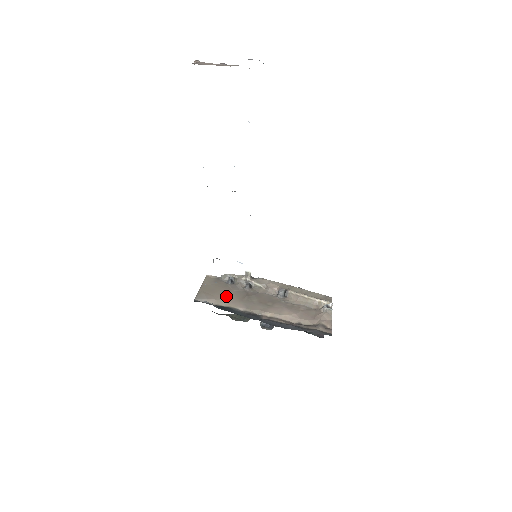
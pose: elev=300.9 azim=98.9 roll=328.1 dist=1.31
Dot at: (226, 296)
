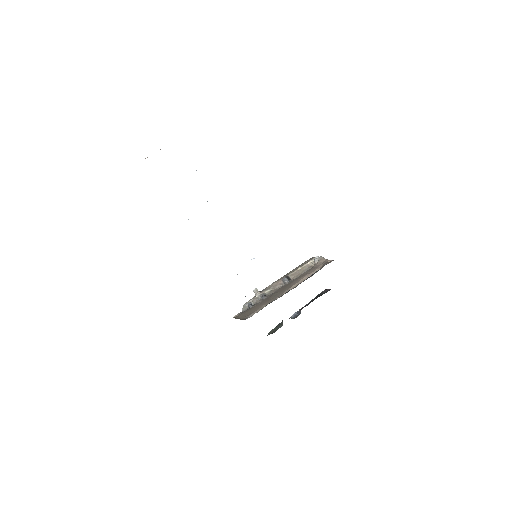
Dot at: (259, 306)
